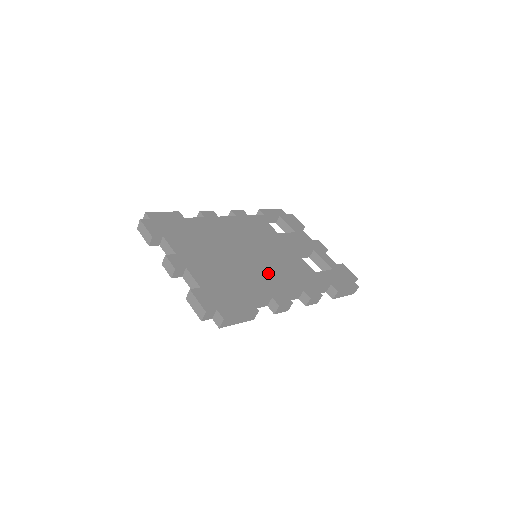
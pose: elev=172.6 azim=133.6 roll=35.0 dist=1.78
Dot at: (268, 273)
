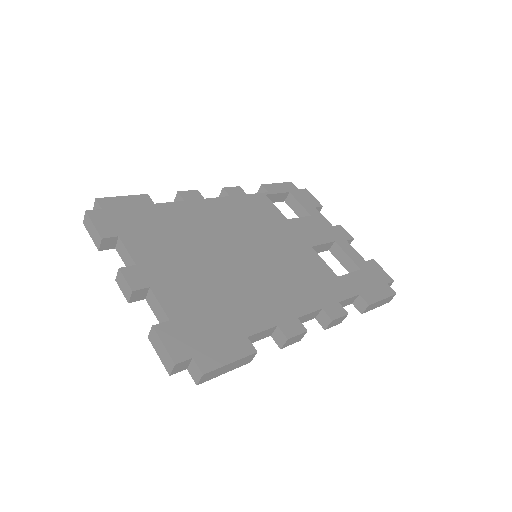
Dot at: (272, 284)
